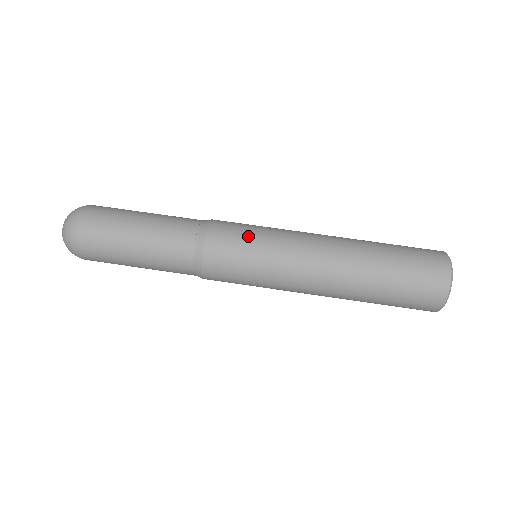
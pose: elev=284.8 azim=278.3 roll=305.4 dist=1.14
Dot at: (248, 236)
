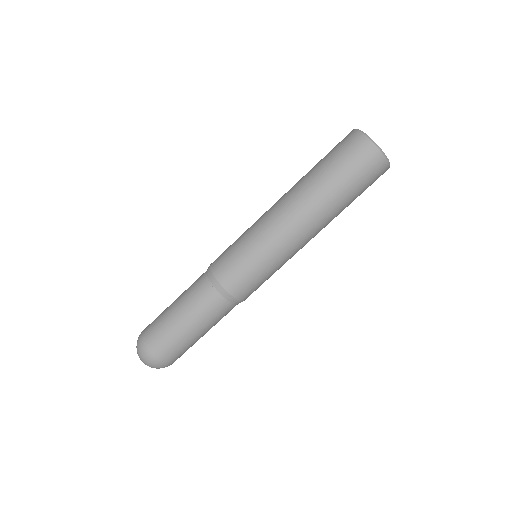
Dot at: (237, 253)
